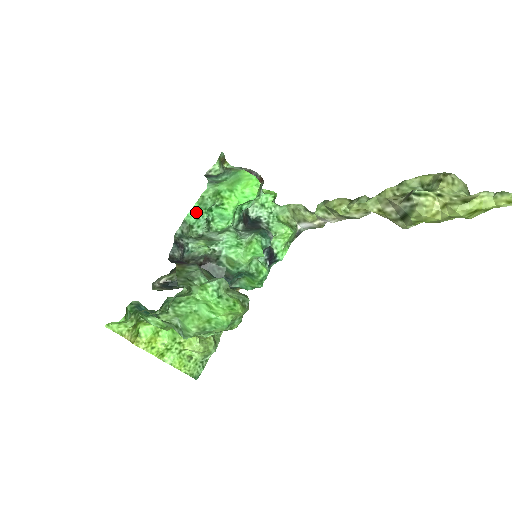
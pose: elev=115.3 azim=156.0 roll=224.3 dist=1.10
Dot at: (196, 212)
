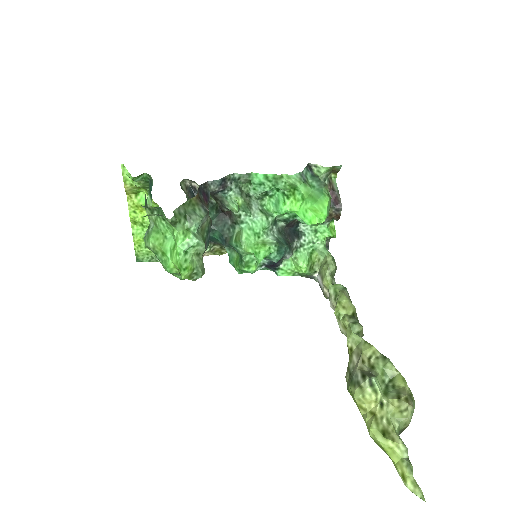
Dot at: (265, 179)
